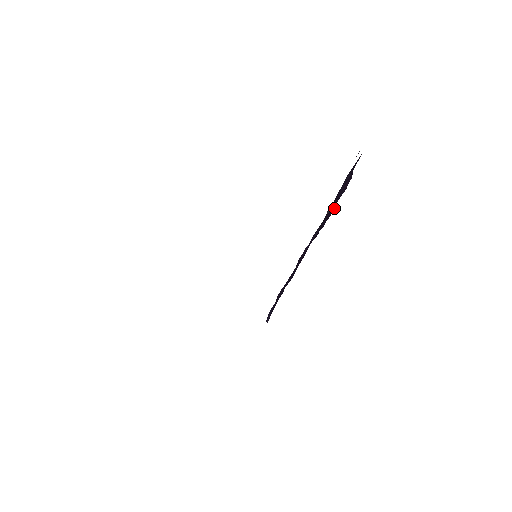
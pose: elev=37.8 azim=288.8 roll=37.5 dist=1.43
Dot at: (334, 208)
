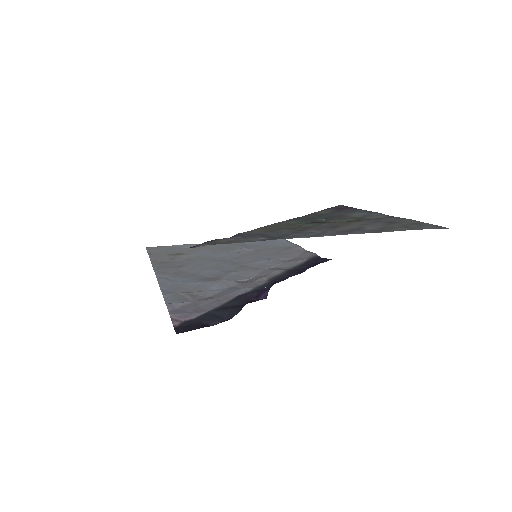
Dot at: occluded
